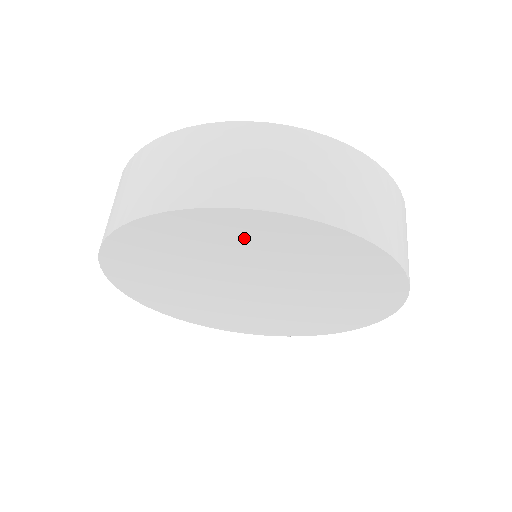
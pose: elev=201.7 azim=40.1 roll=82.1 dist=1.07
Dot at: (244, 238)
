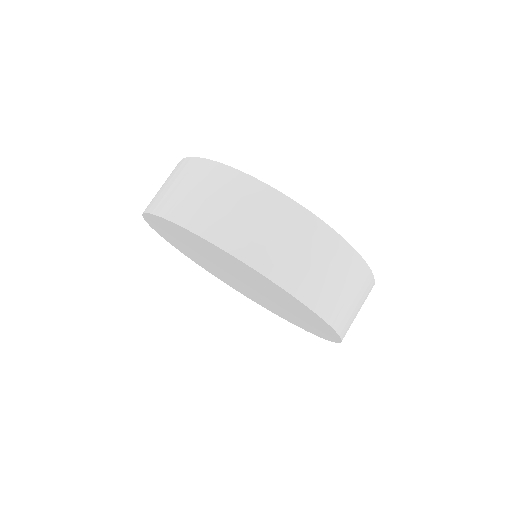
Dot at: (251, 274)
